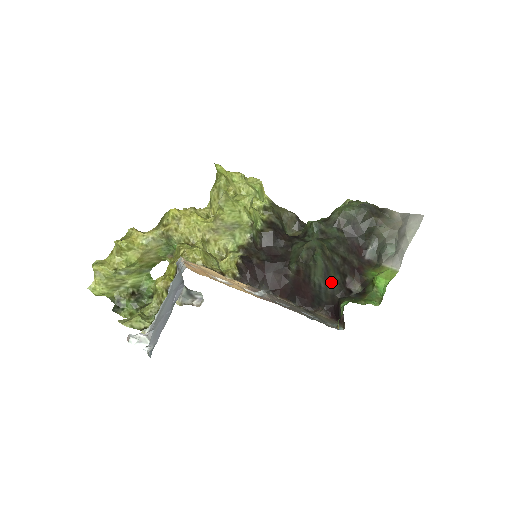
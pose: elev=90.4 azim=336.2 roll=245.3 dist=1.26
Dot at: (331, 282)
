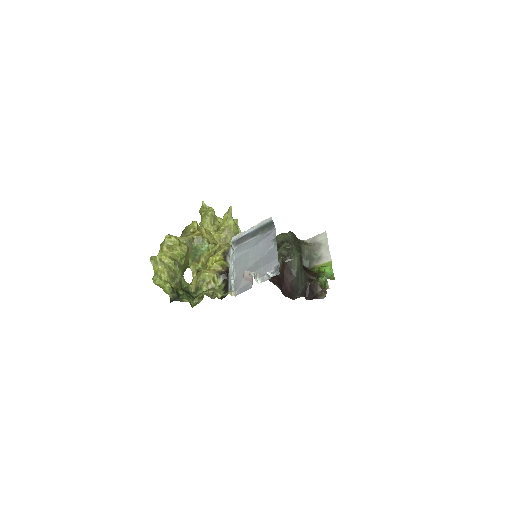
Dot at: (303, 271)
